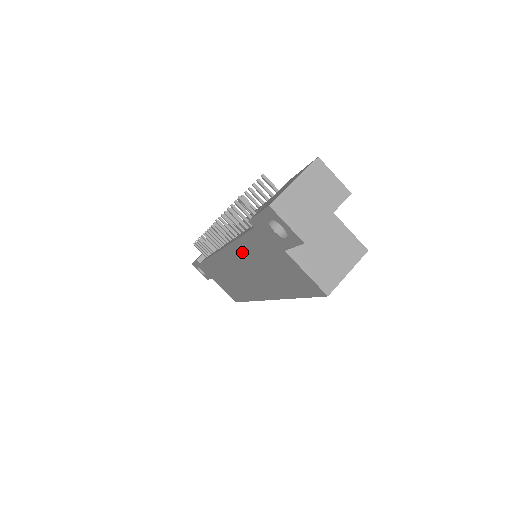
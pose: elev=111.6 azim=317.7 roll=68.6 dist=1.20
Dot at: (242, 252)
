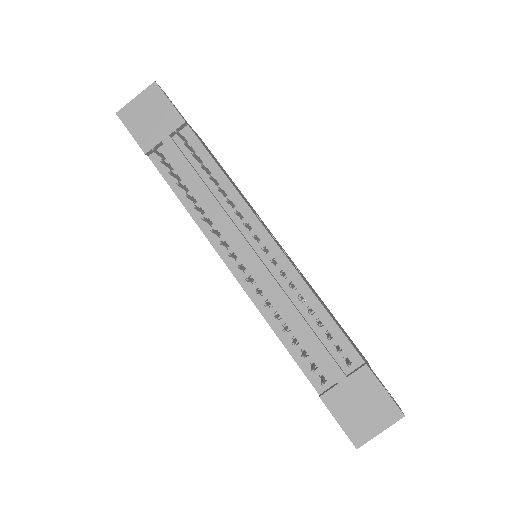
Dot at: occluded
